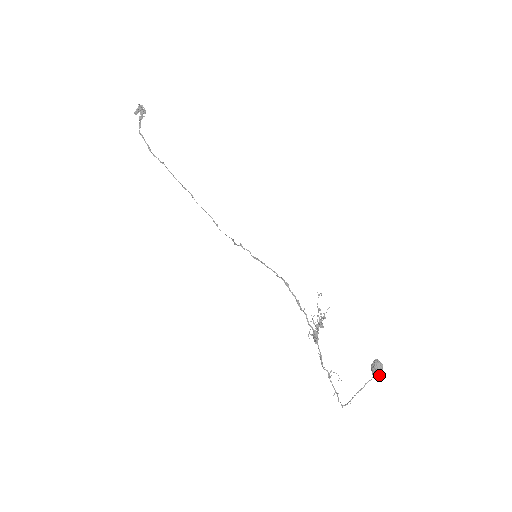
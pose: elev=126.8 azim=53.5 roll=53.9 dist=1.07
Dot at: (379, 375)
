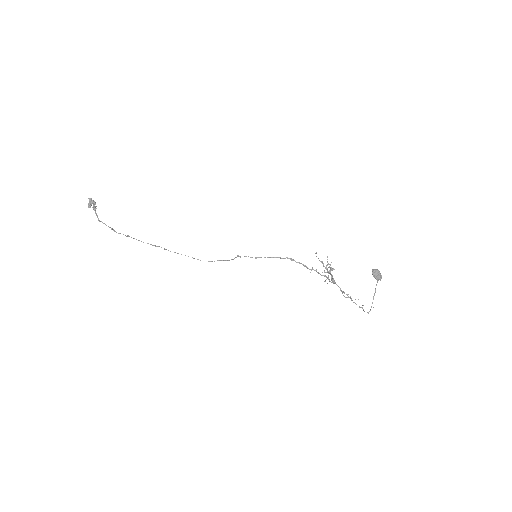
Dot at: (380, 277)
